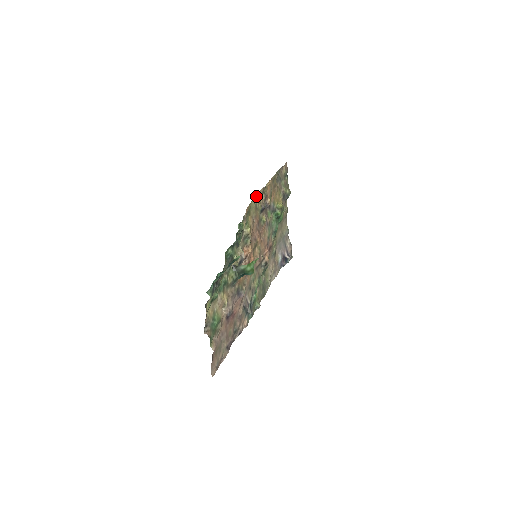
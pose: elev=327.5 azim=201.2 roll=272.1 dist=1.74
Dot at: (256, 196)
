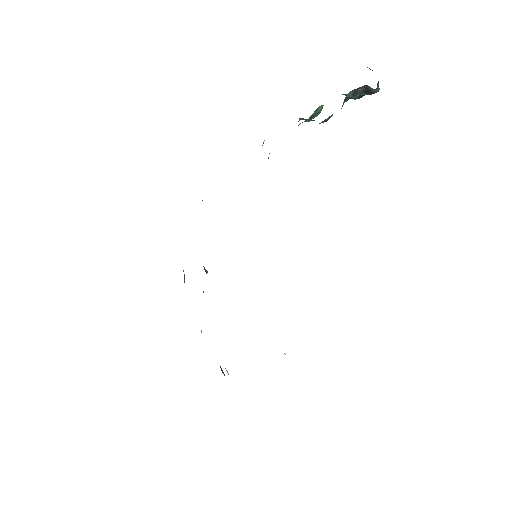
Dot at: occluded
